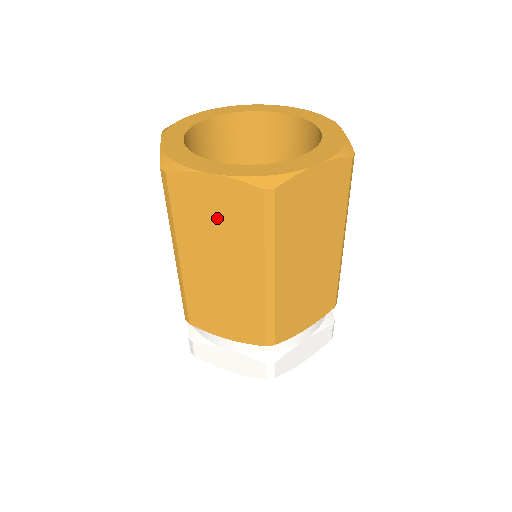
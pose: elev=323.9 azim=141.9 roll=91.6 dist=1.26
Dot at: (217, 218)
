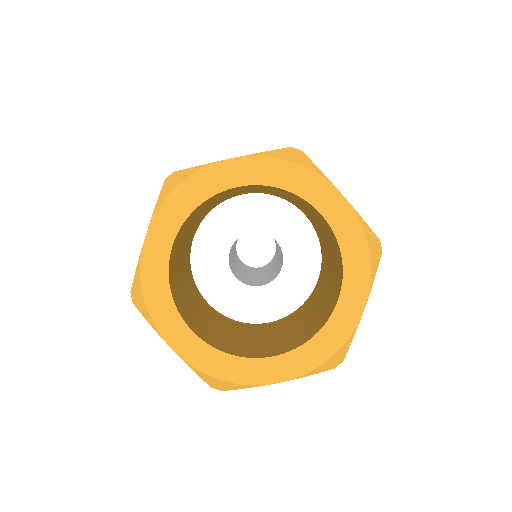
Dot at: occluded
